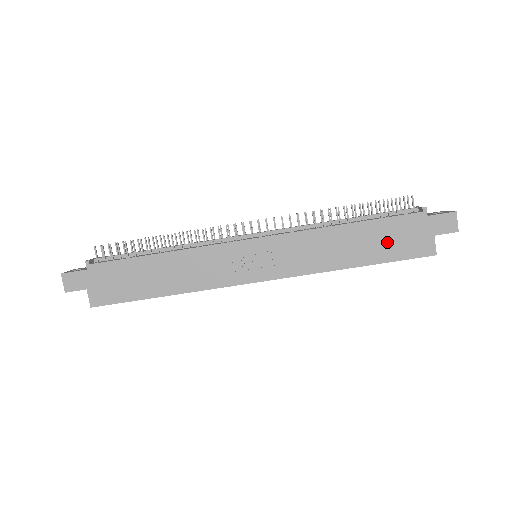
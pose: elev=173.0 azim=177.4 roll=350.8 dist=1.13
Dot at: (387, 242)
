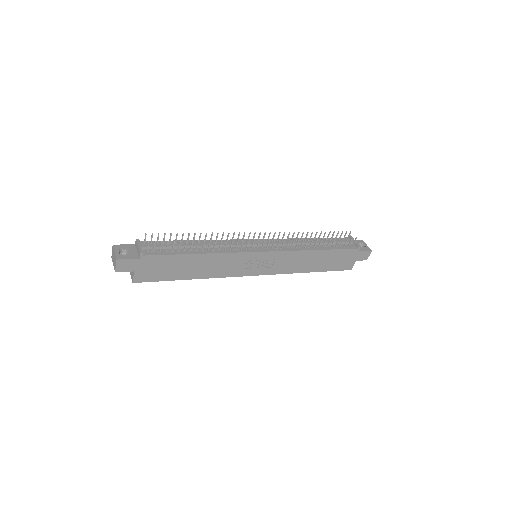
Dot at: (333, 261)
